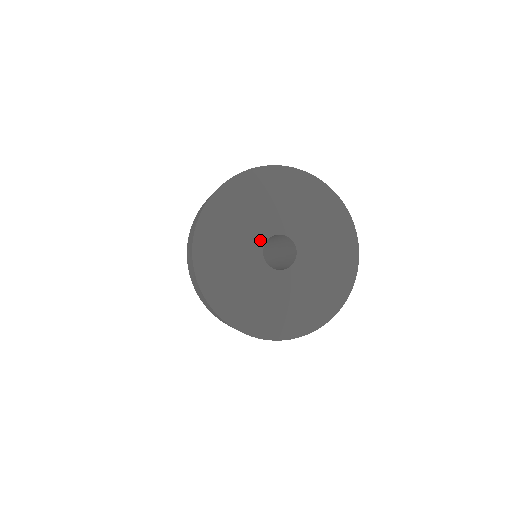
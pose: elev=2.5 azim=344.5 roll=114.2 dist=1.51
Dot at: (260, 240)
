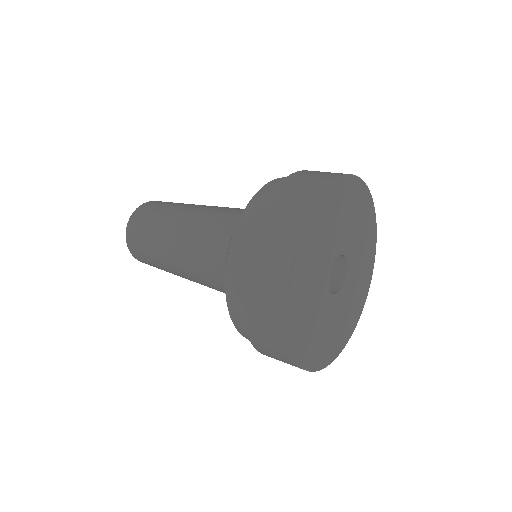
Dot at: (326, 276)
